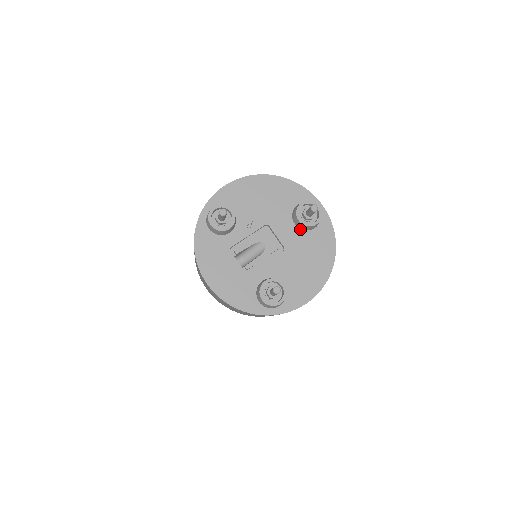
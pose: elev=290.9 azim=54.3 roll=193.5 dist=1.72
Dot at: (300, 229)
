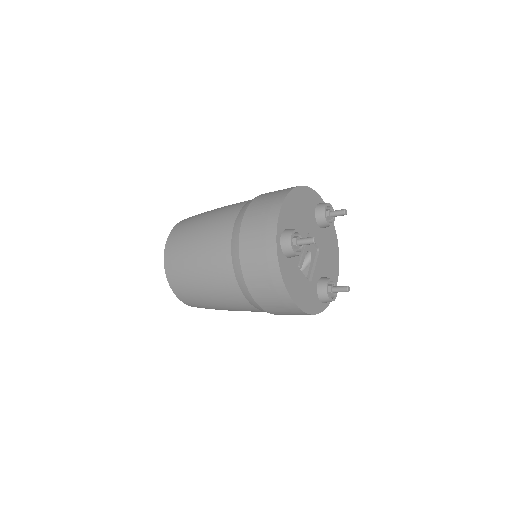
Dot at: (321, 228)
